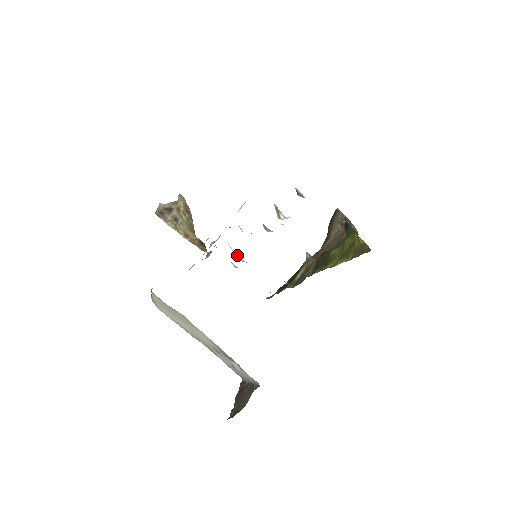
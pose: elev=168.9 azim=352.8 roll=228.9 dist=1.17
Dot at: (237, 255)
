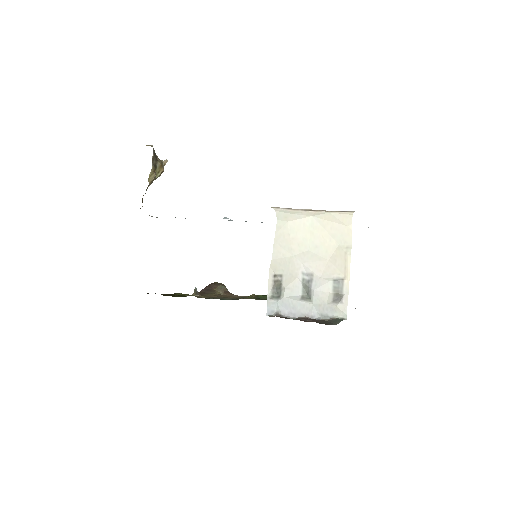
Dot at: occluded
